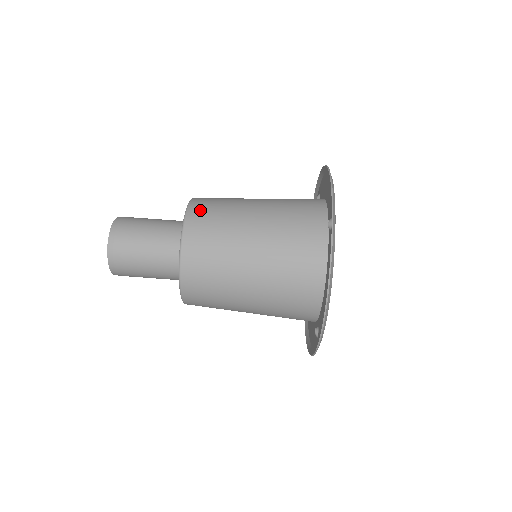
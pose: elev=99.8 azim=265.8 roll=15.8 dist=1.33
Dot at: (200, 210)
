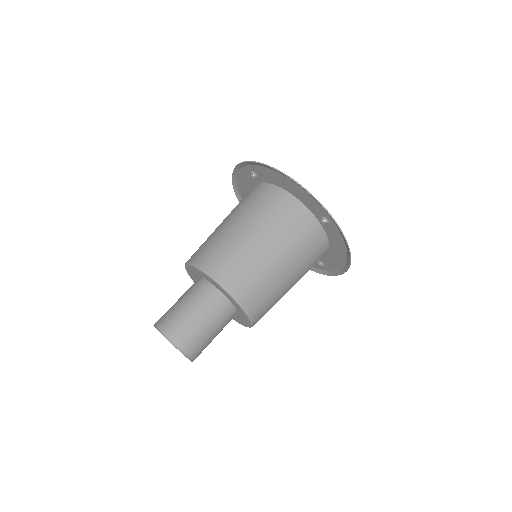
Dot at: (235, 282)
